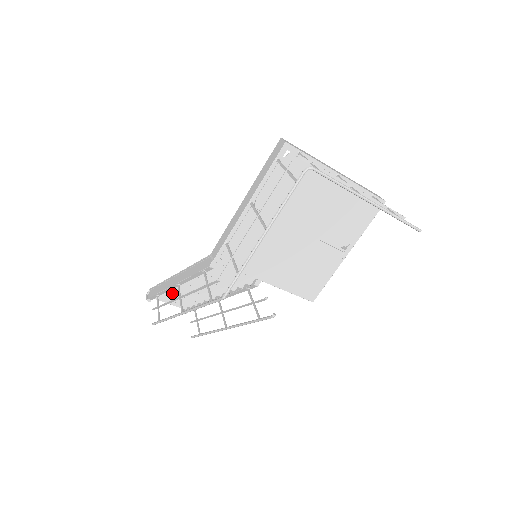
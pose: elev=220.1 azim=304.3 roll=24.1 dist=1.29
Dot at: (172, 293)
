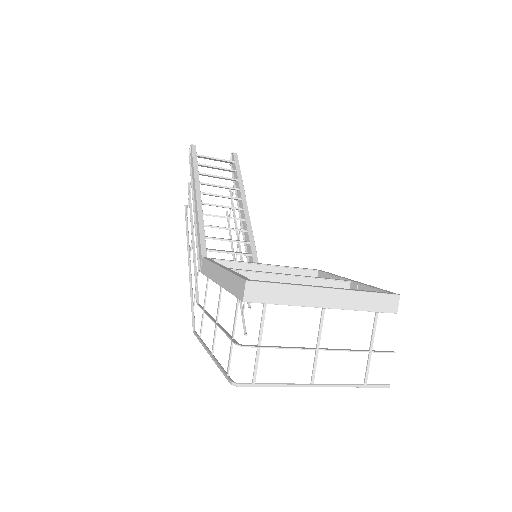
Dot at: (206, 175)
